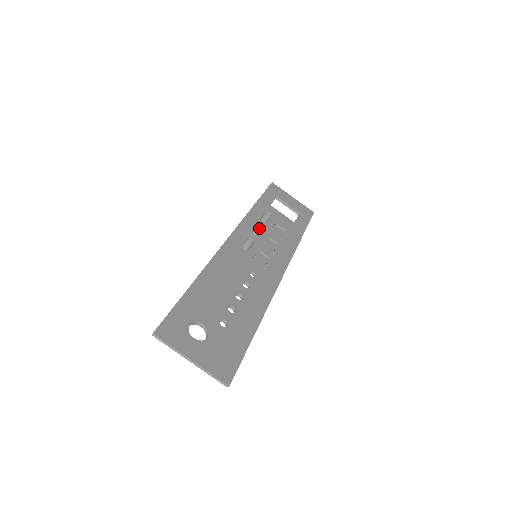
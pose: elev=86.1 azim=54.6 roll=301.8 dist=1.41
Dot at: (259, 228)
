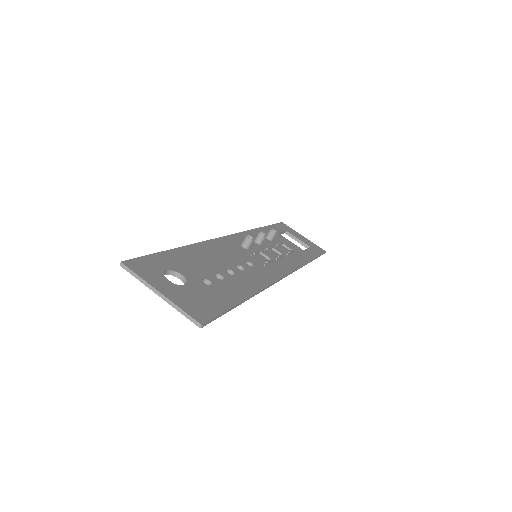
Dot at: (261, 234)
